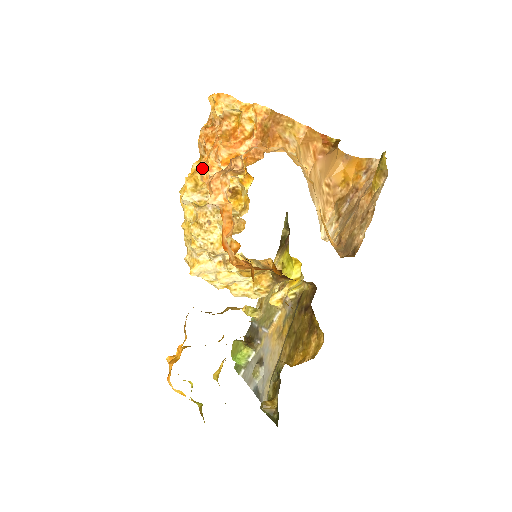
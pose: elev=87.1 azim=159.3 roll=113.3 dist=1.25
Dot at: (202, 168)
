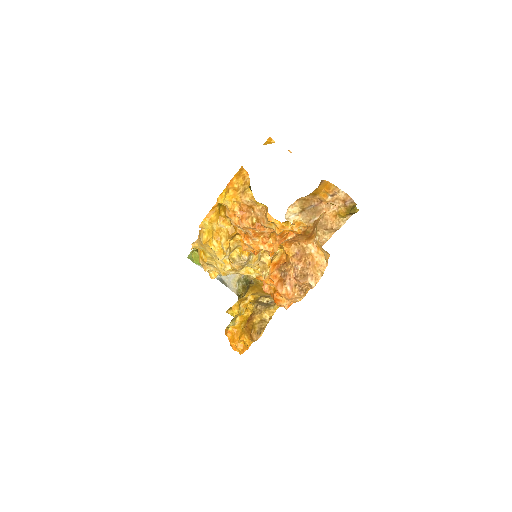
Dot at: (235, 235)
